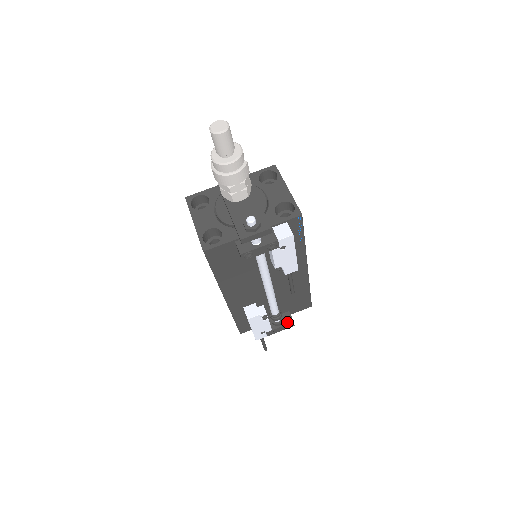
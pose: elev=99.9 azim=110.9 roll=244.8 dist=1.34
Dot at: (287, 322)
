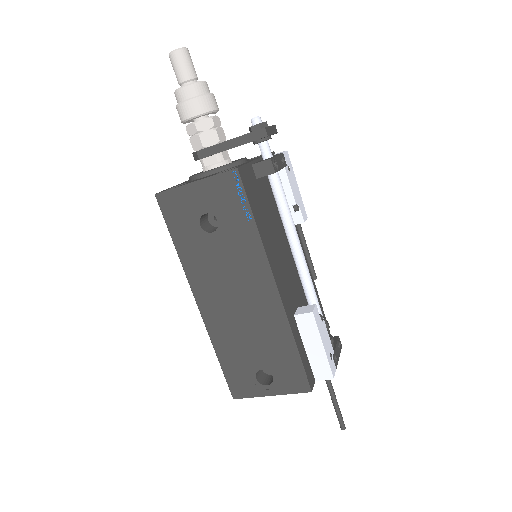
Dot at: (334, 340)
